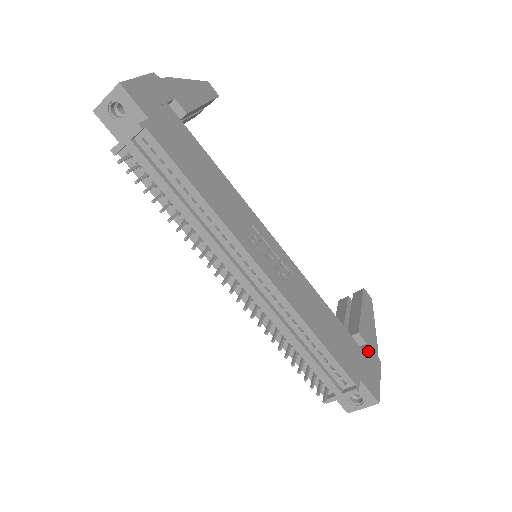
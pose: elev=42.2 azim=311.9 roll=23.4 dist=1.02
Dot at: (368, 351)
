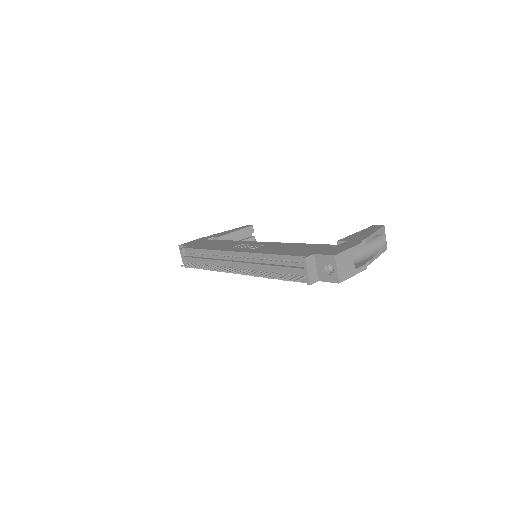
Dot at: (344, 243)
